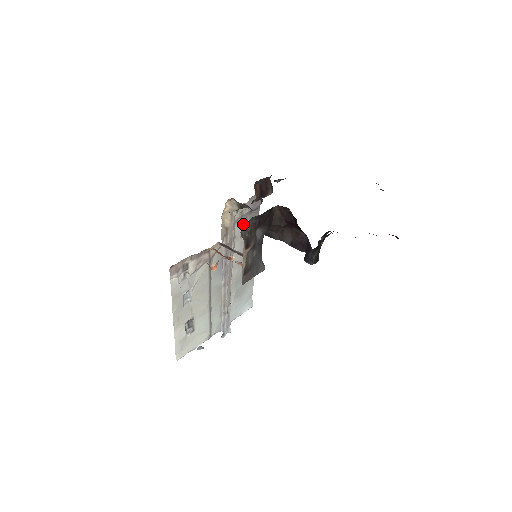
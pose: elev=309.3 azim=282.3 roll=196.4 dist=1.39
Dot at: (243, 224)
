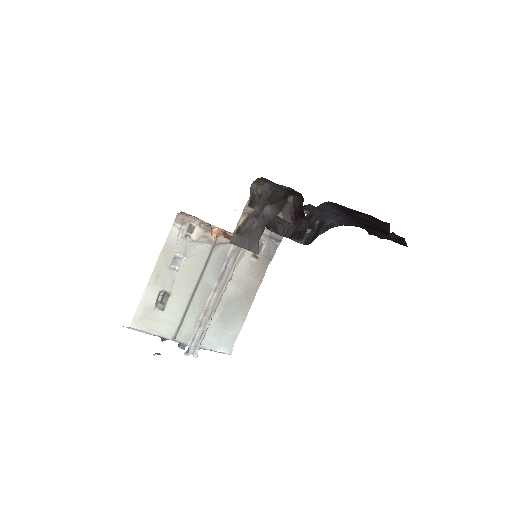
Dot at: occluded
